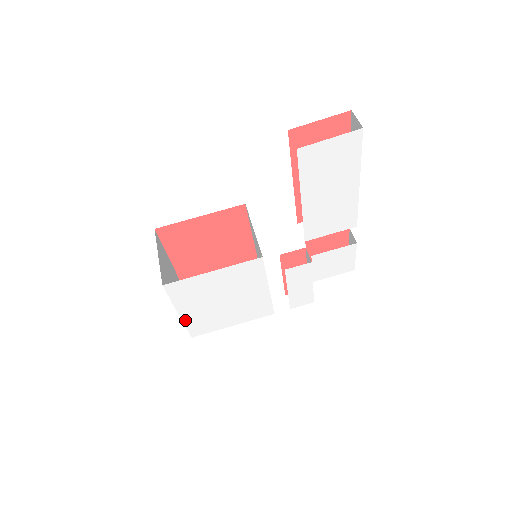
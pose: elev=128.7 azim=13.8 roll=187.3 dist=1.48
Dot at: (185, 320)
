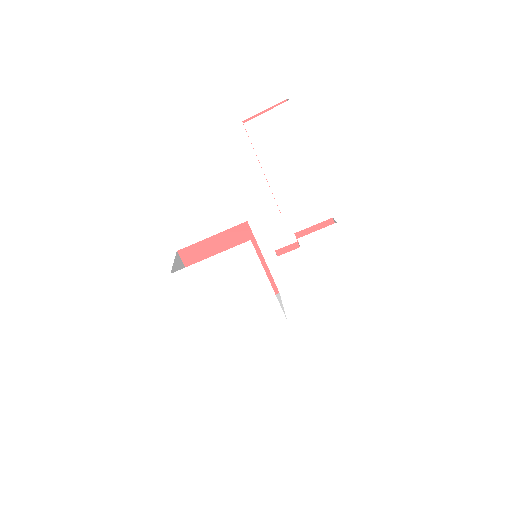
Dot at: (200, 323)
